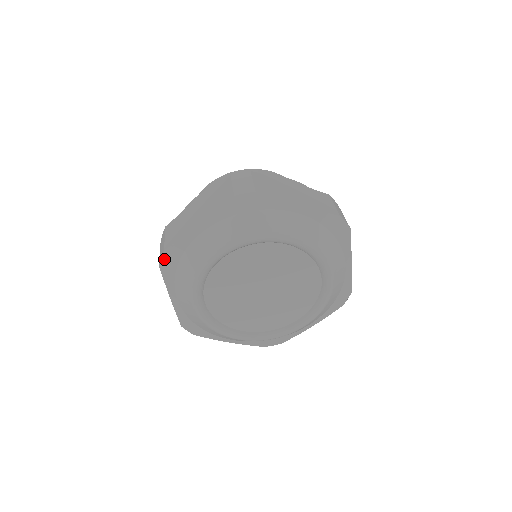
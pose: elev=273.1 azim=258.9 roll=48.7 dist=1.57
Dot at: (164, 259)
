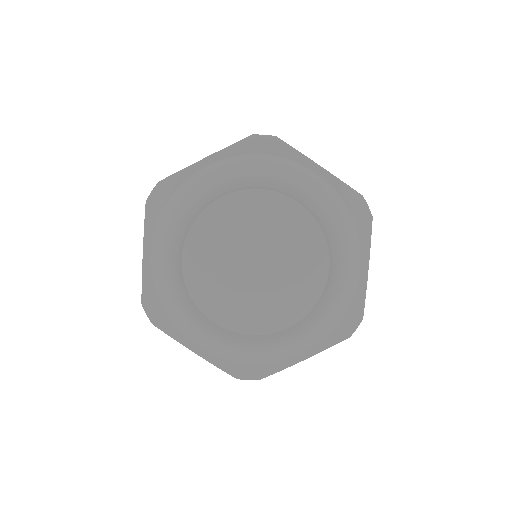
Dot at: (155, 193)
